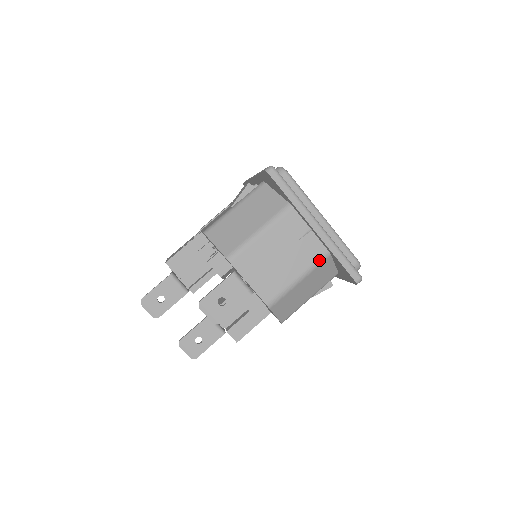
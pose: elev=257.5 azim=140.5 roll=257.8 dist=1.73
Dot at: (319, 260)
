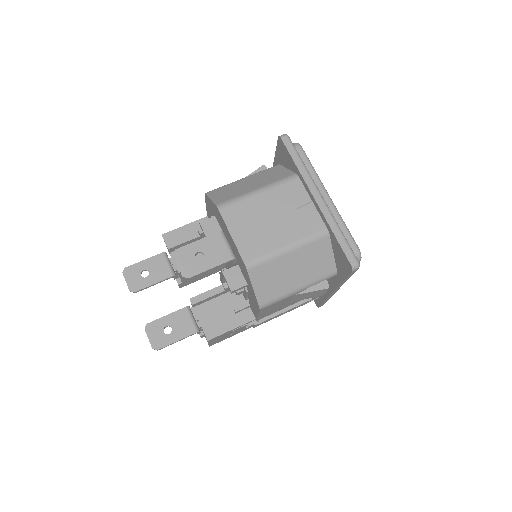
Dot at: (315, 235)
